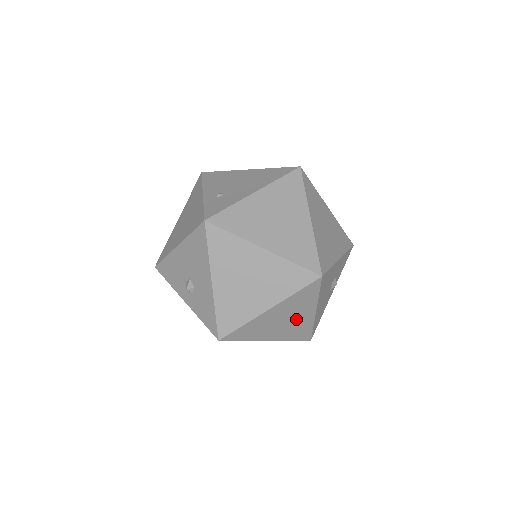
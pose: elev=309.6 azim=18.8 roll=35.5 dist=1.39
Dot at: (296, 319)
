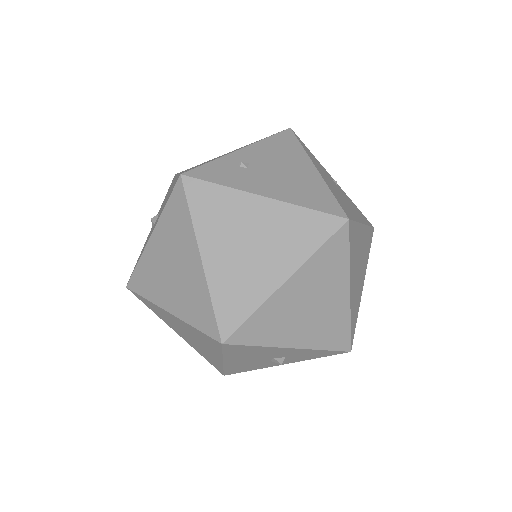
Dot at: (202, 346)
